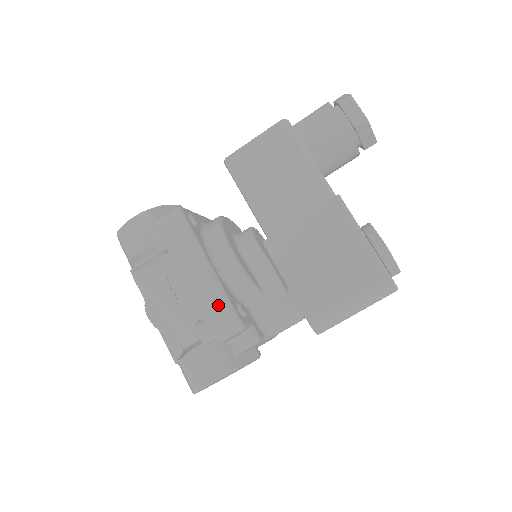
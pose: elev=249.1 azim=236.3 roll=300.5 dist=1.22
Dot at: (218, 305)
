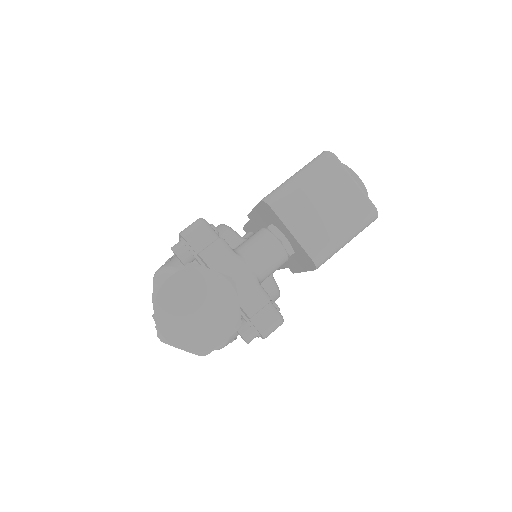
Dot at: occluded
